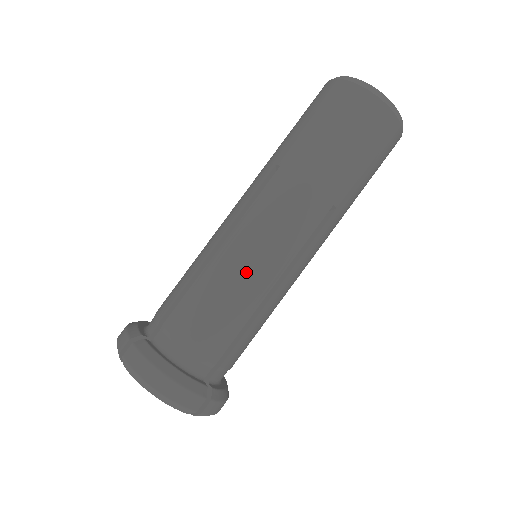
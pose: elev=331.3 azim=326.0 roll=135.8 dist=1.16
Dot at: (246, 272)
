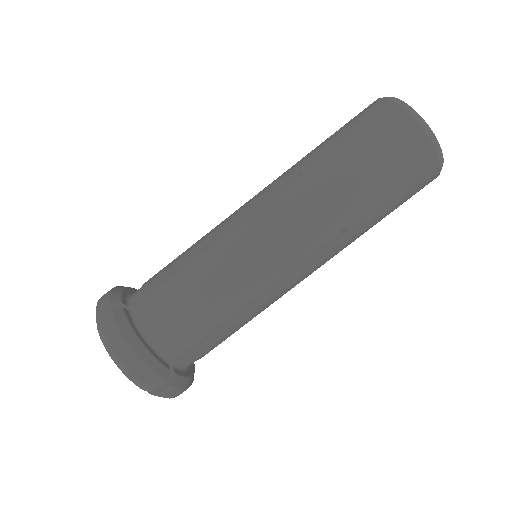
Dot at: (238, 271)
